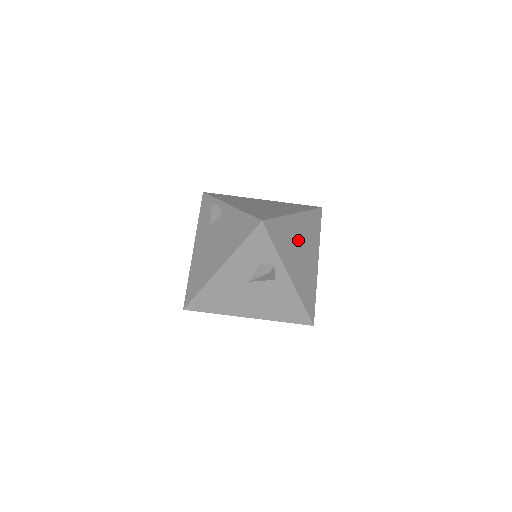
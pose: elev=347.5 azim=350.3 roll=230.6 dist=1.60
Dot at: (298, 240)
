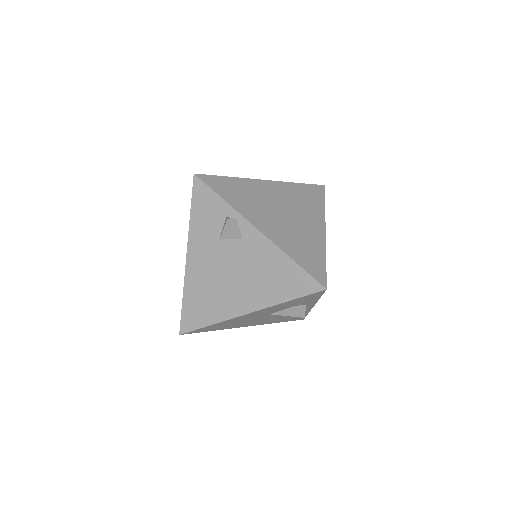
Dot at: occluded
